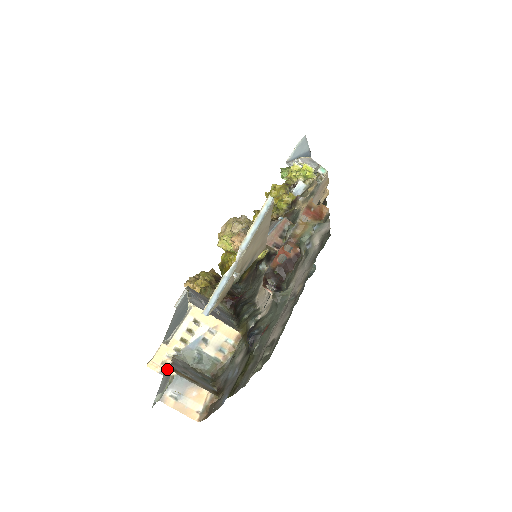
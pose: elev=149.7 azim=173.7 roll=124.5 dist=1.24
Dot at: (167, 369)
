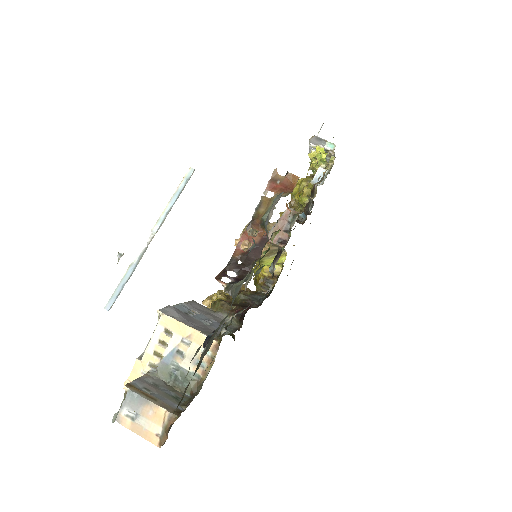
Dot at: occluded
